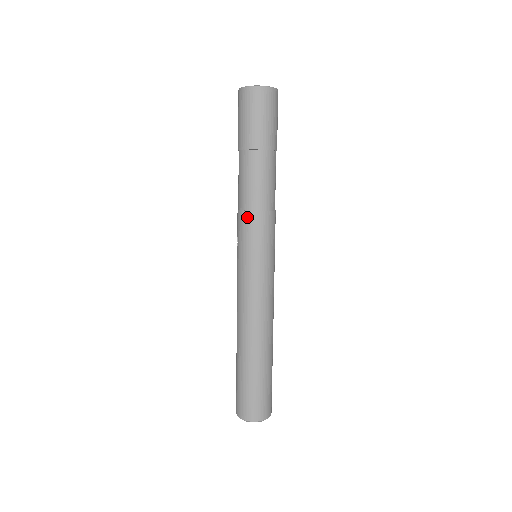
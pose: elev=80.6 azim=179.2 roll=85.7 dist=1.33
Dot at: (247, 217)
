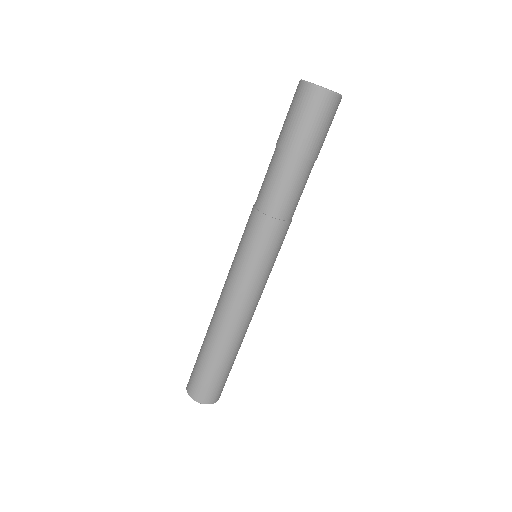
Dot at: (255, 216)
